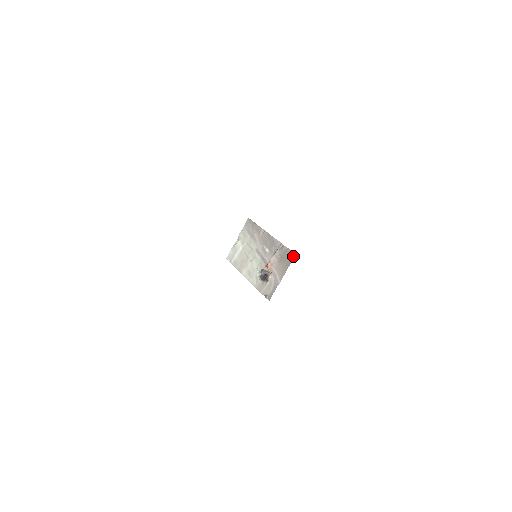
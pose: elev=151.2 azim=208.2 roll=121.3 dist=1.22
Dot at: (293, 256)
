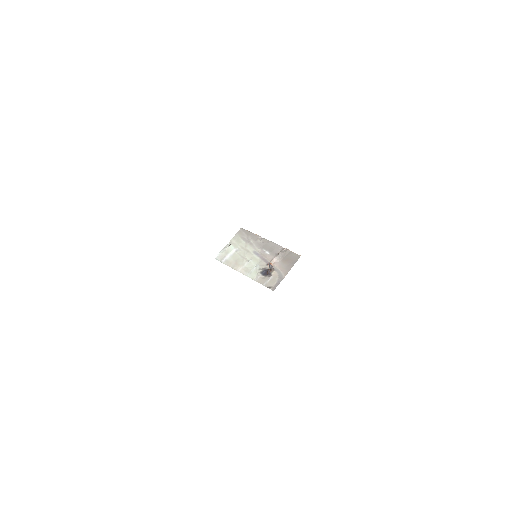
Dot at: (298, 257)
